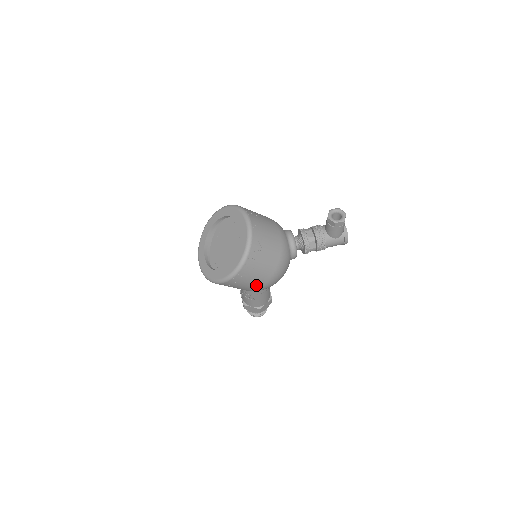
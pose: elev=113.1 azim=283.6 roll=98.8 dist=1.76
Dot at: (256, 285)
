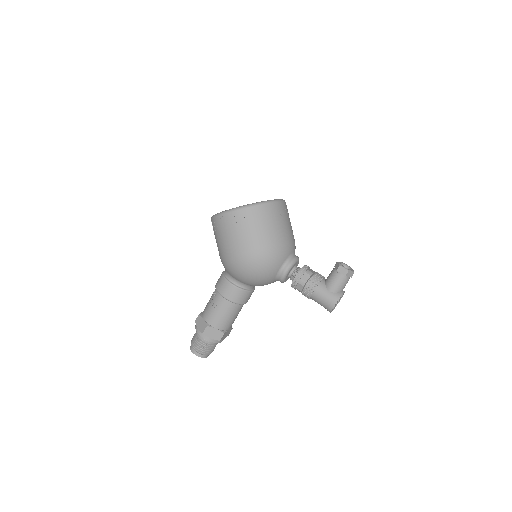
Dot at: (238, 246)
